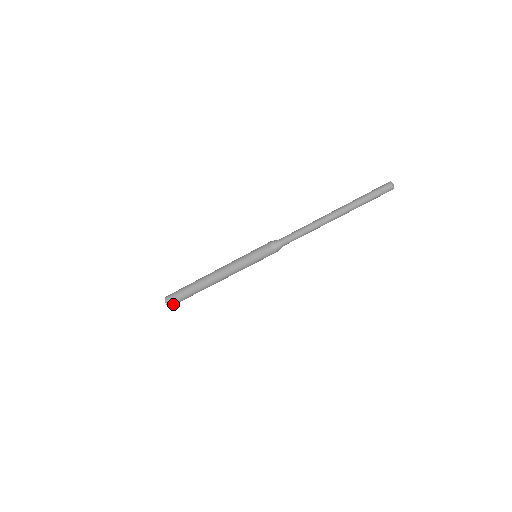
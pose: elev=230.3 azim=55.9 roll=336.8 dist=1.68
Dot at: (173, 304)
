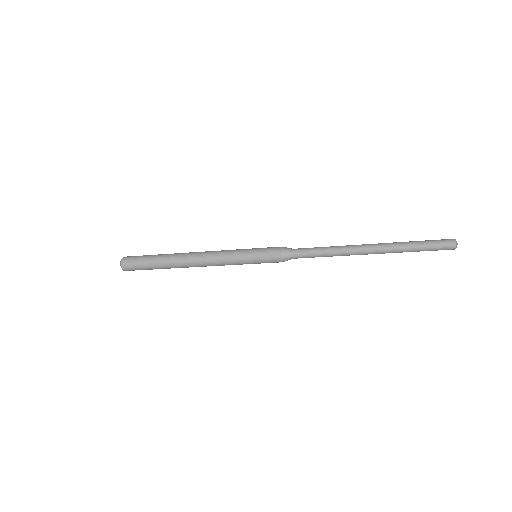
Dot at: (131, 270)
